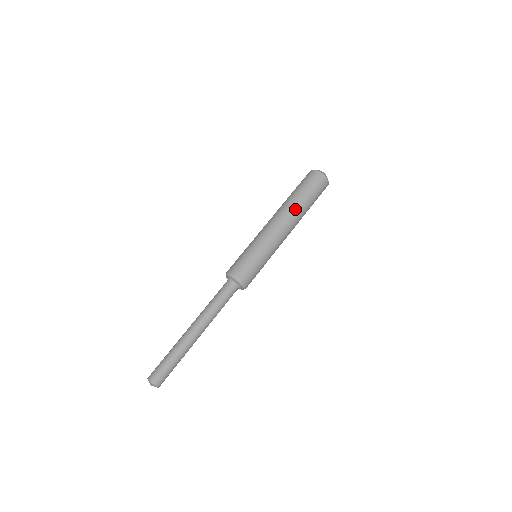
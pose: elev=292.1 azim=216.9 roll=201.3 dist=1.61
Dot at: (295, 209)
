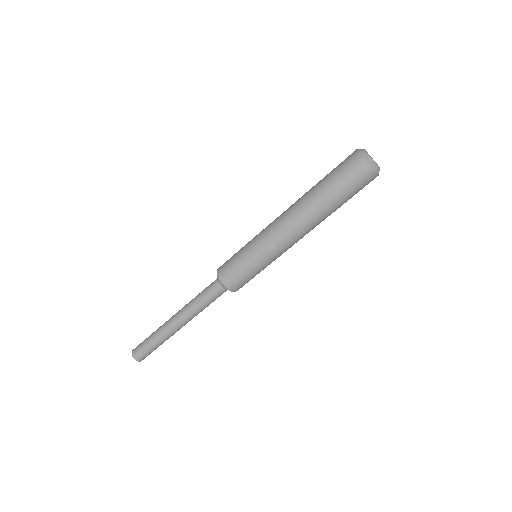
Dot at: (310, 209)
